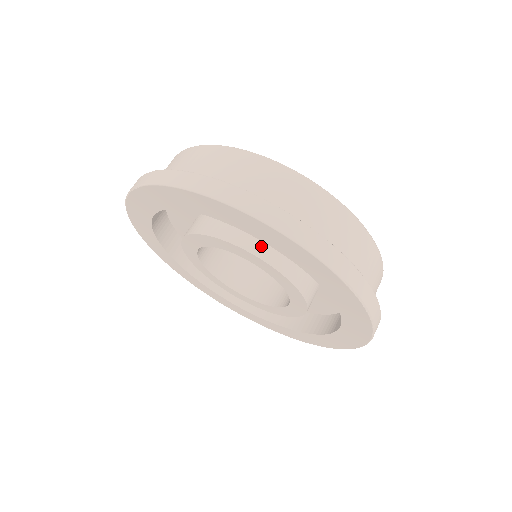
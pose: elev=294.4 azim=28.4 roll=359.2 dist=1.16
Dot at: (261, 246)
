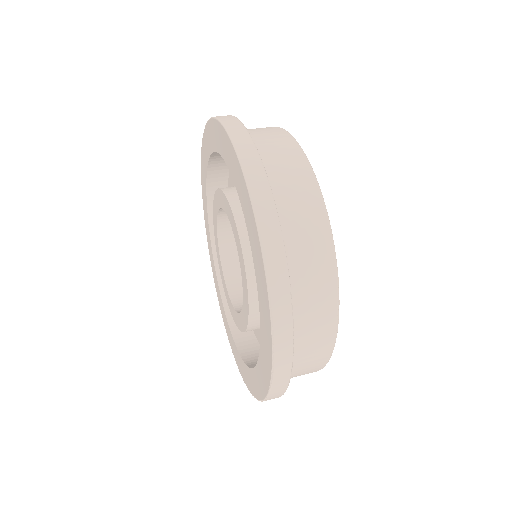
Dot at: occluded
